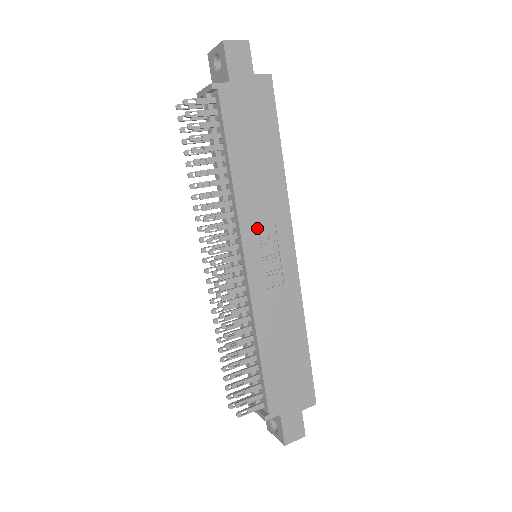
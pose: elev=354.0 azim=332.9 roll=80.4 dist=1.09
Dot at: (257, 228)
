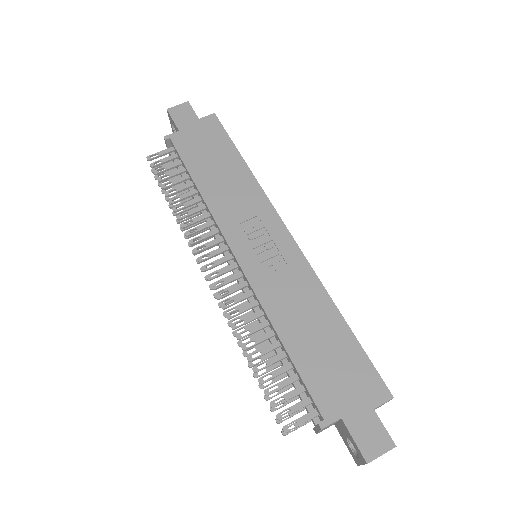
Dot at: (238, 223)
